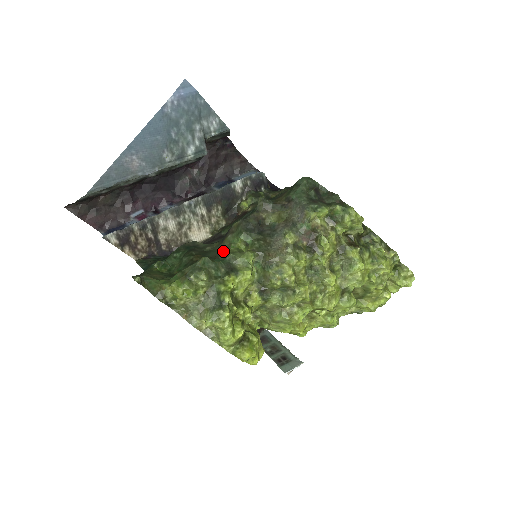
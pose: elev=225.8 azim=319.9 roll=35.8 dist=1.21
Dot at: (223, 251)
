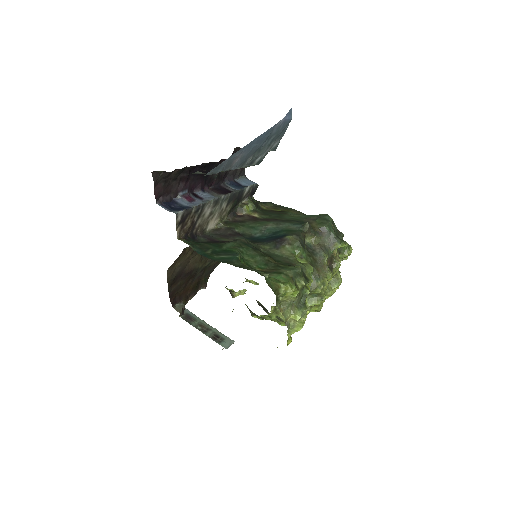
Dot at: (288, 259)
